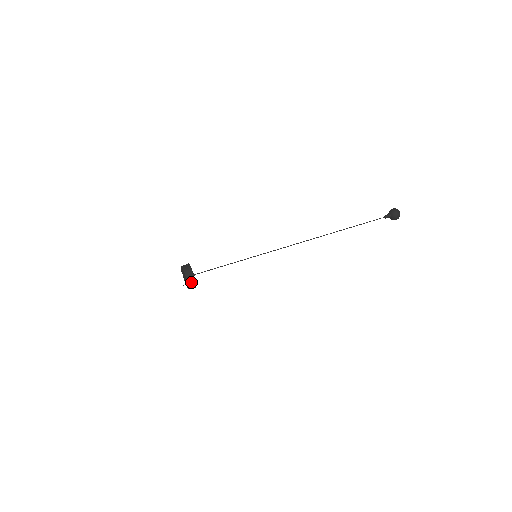
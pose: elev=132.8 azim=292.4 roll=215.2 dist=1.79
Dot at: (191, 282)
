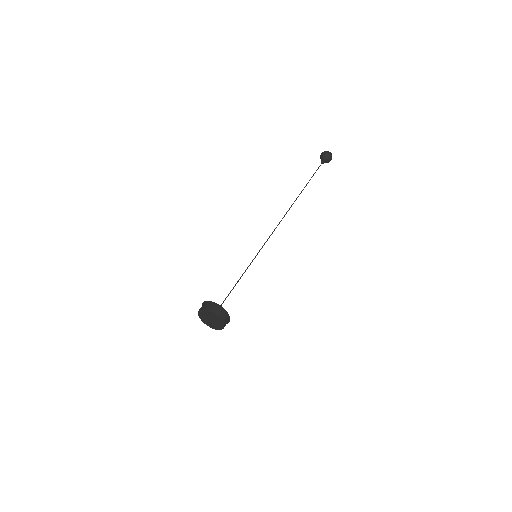
Dot at: (217, 310)
